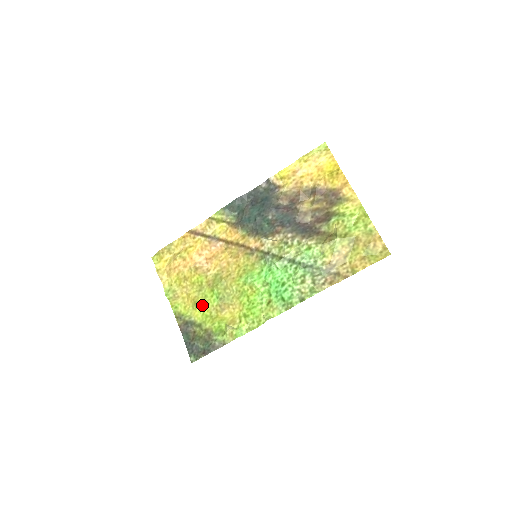
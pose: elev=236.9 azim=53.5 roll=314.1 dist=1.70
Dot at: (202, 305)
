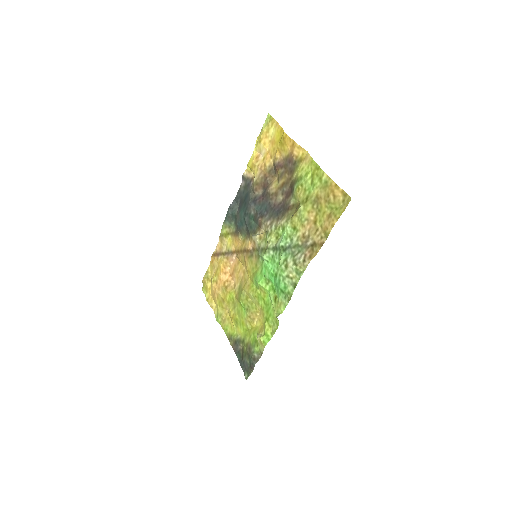
Dot at: (240, 321)
